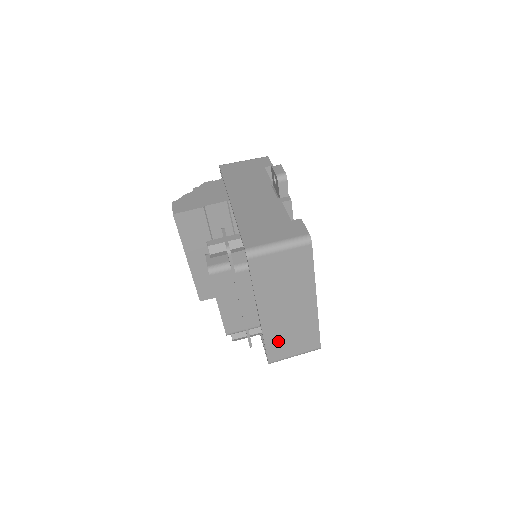
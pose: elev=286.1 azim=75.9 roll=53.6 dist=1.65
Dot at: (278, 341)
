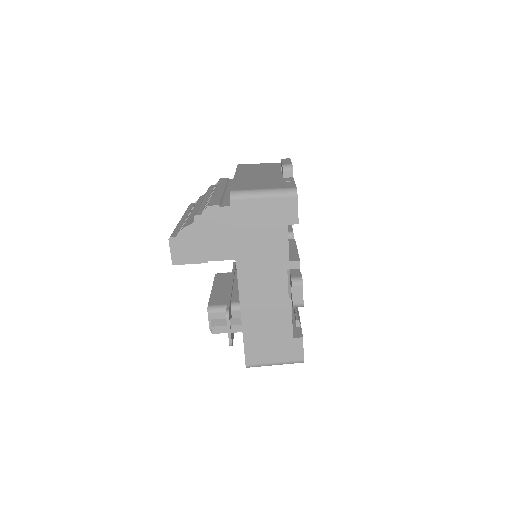
Dot at: occluded
